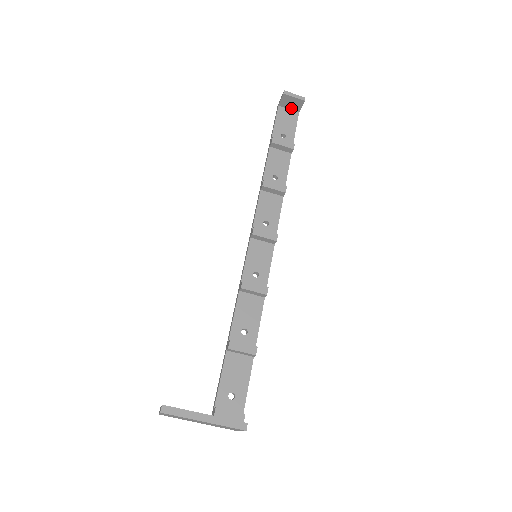
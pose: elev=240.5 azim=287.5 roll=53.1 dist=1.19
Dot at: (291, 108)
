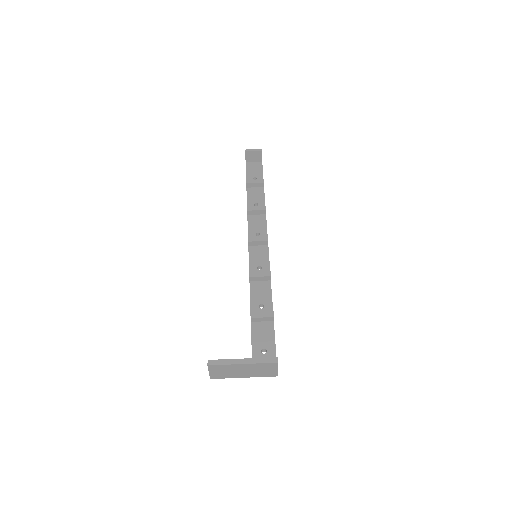
Dot at: (255, 161)
